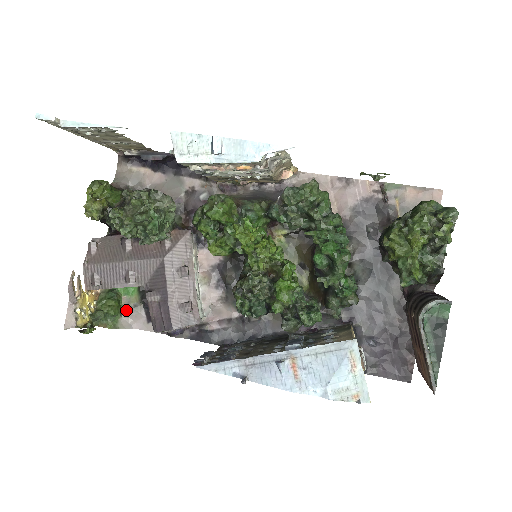
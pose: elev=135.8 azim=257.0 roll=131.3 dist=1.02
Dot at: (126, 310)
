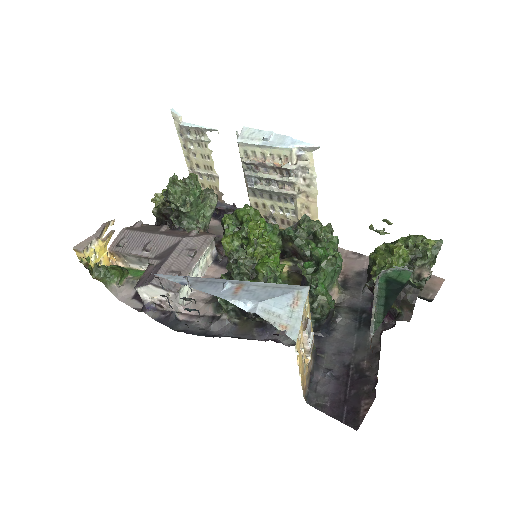
Dot at: (123, 284)
